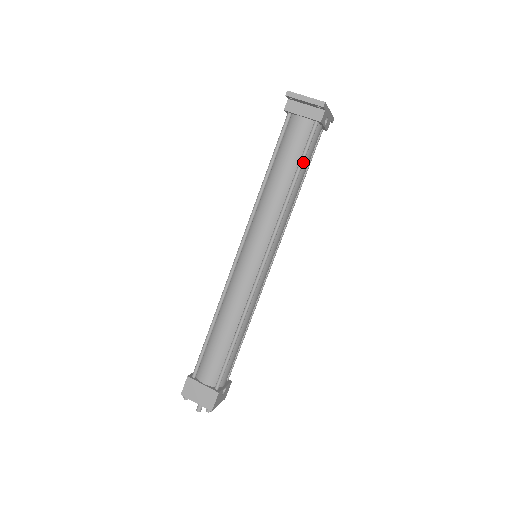
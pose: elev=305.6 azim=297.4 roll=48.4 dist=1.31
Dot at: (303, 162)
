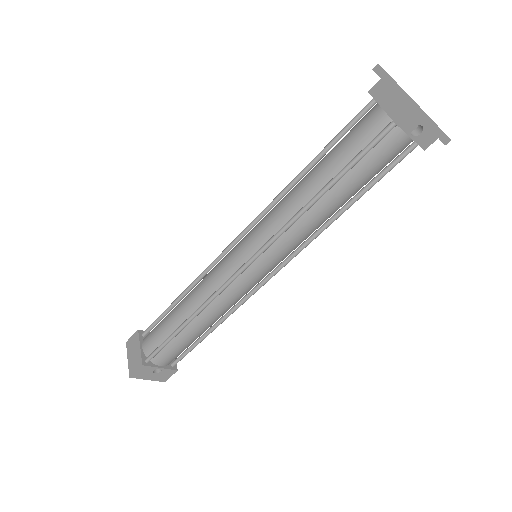
Dot at: (349, 168)
